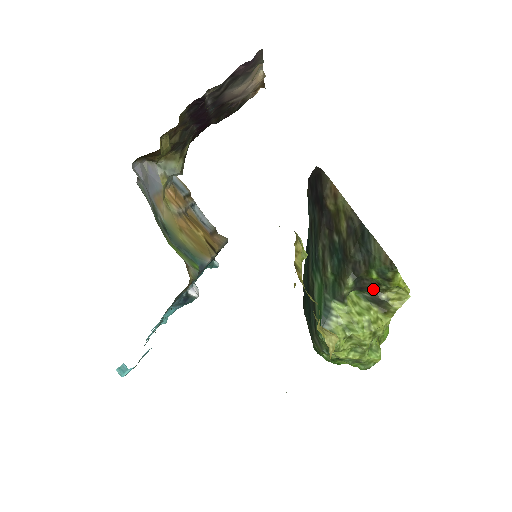
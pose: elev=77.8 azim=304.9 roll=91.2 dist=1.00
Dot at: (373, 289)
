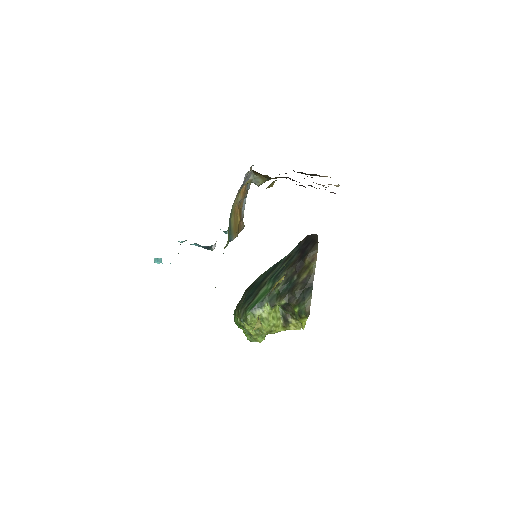
Dot at: (289, 313)
